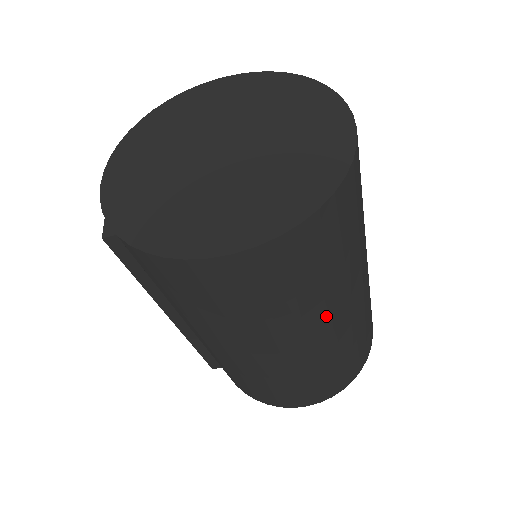
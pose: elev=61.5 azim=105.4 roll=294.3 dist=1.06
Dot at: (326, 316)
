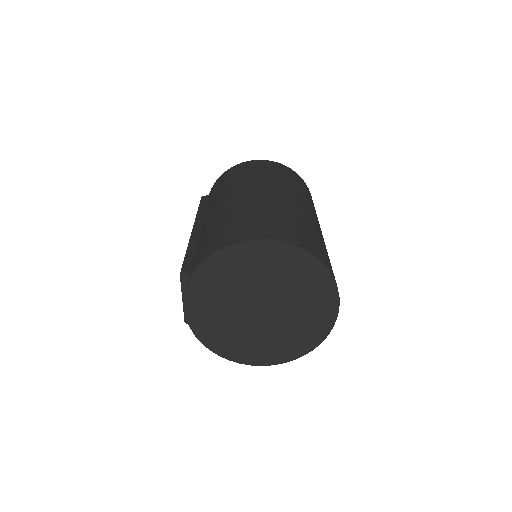
Dot at: occluded
